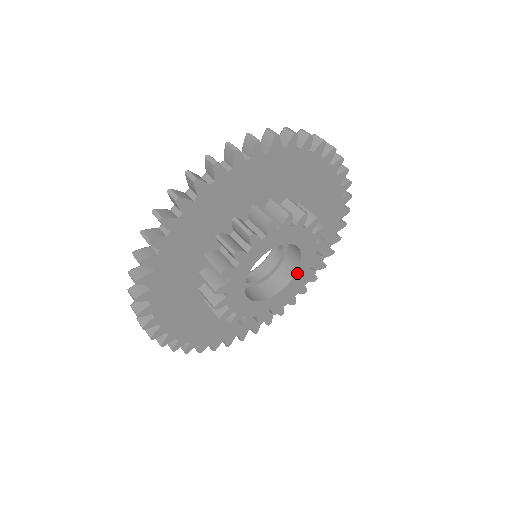
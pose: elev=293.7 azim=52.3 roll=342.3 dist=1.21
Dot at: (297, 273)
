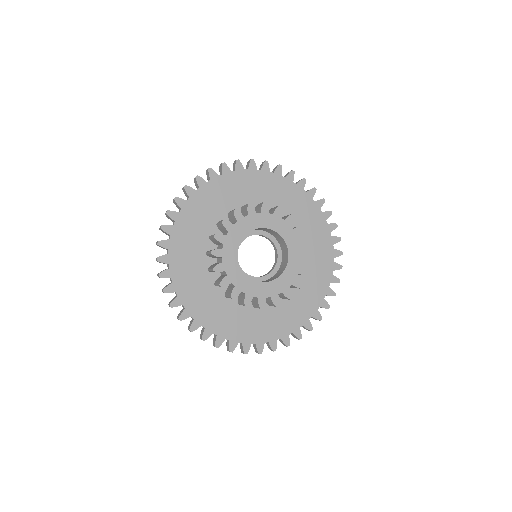
Dot at: (284, 273)
